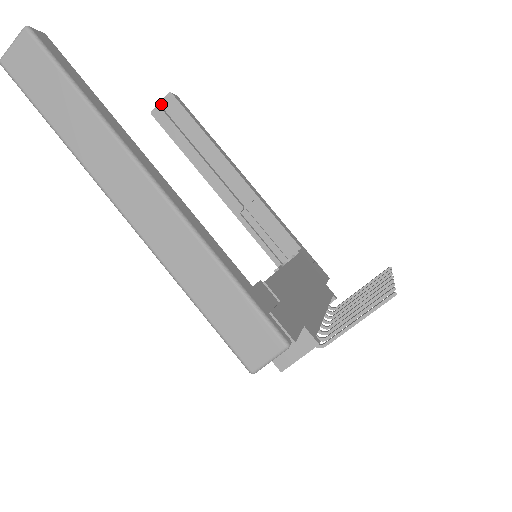
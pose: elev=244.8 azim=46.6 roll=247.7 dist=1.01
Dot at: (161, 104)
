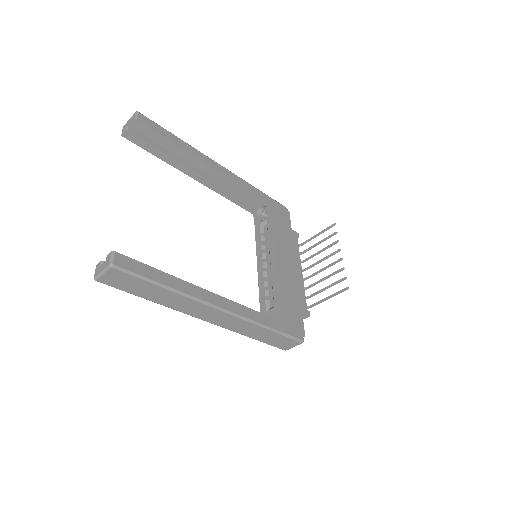
Dot at: (127, 125)
